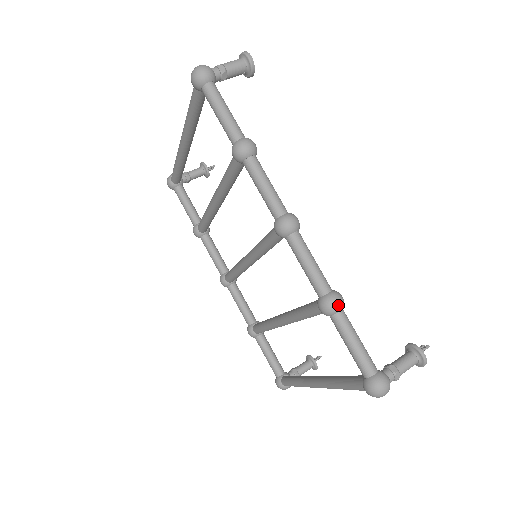
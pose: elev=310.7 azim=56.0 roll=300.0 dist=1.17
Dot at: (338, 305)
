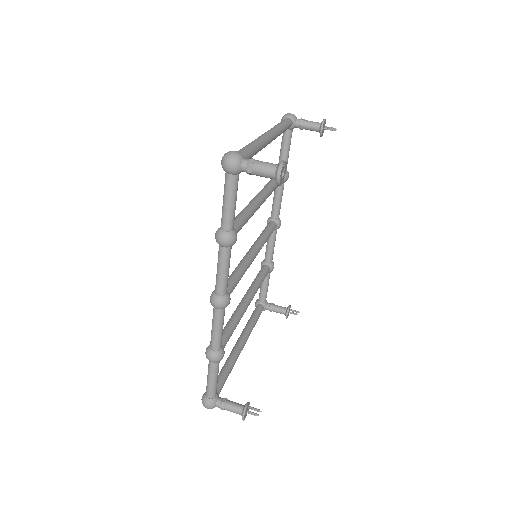
Dot at: (211, 360)
